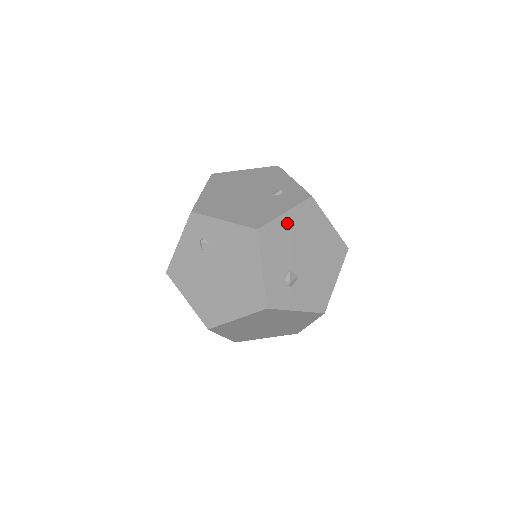
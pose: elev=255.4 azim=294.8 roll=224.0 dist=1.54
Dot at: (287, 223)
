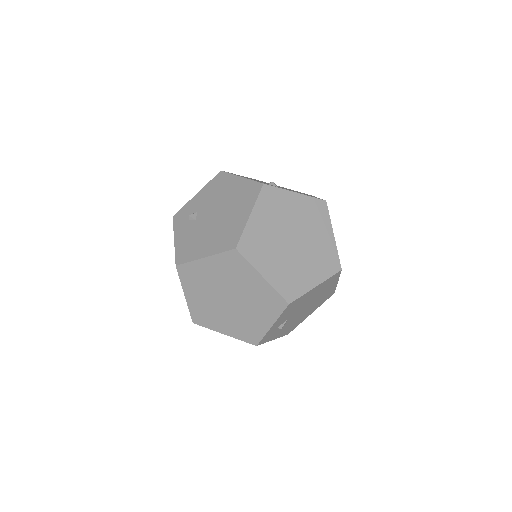
Dot at: occluded
